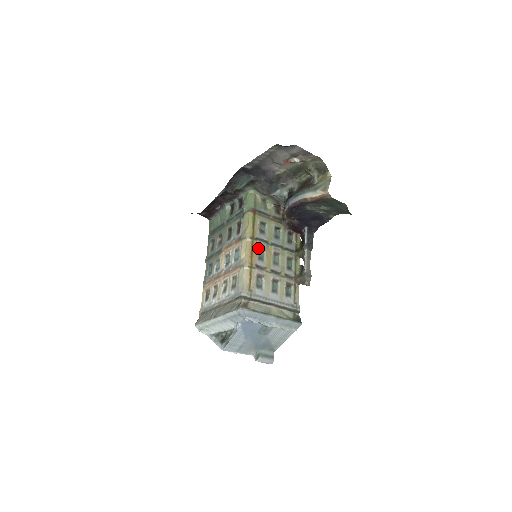
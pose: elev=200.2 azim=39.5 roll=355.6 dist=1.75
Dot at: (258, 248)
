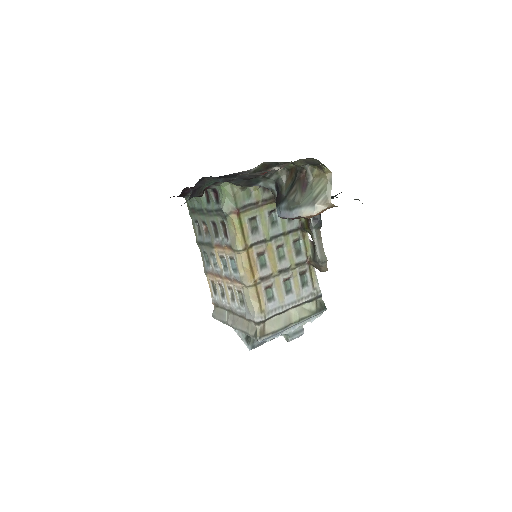
Dot at: (256, 255)
